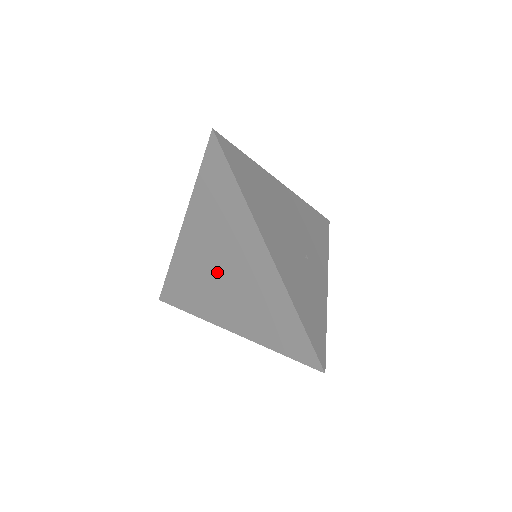
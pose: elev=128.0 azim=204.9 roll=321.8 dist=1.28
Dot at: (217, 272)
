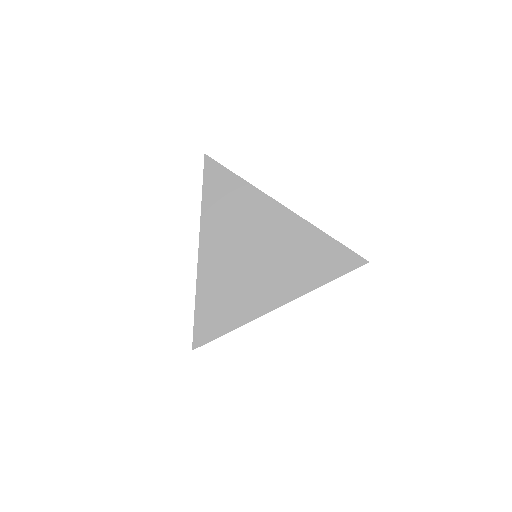
Dot at: (249, 261)
